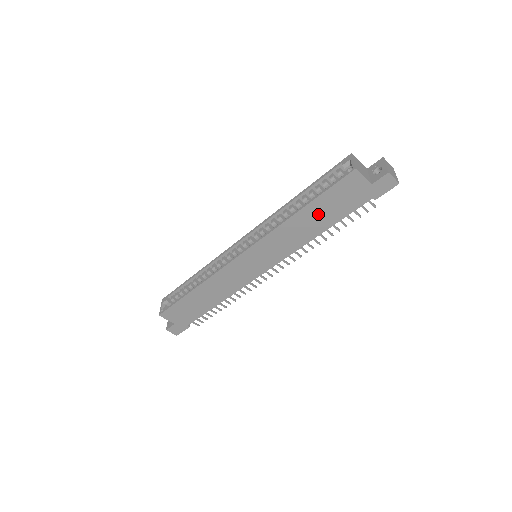
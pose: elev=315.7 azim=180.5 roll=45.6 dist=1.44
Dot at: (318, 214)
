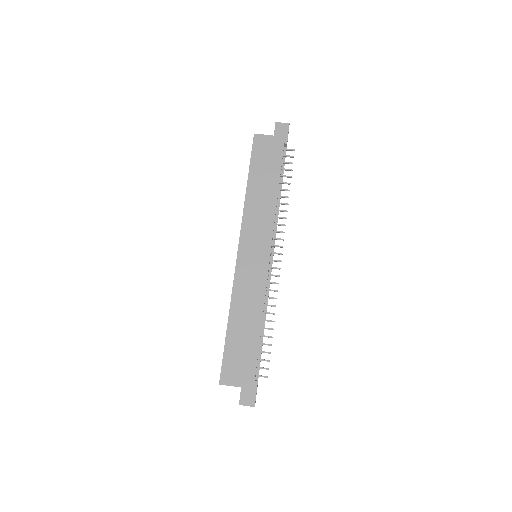
Dot at: (261, 179)
